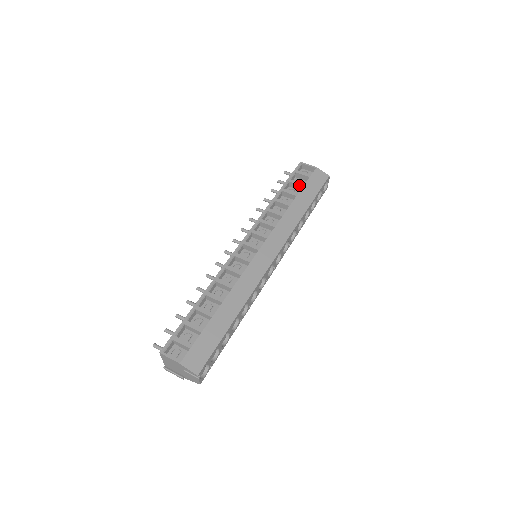
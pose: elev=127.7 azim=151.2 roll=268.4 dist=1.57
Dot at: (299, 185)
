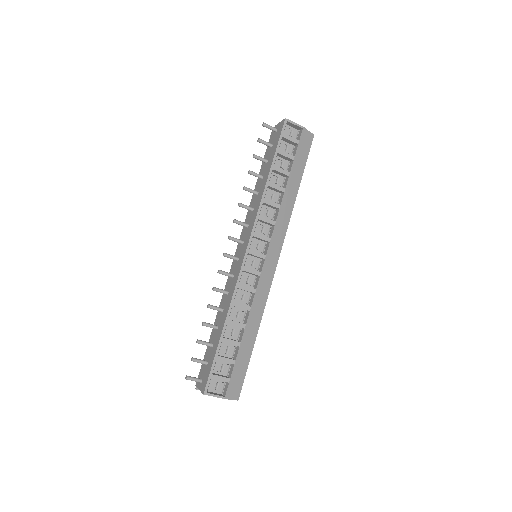
Dot at: (289, 158)
